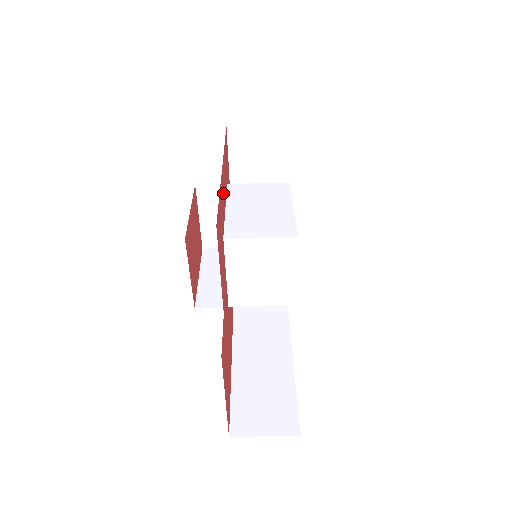
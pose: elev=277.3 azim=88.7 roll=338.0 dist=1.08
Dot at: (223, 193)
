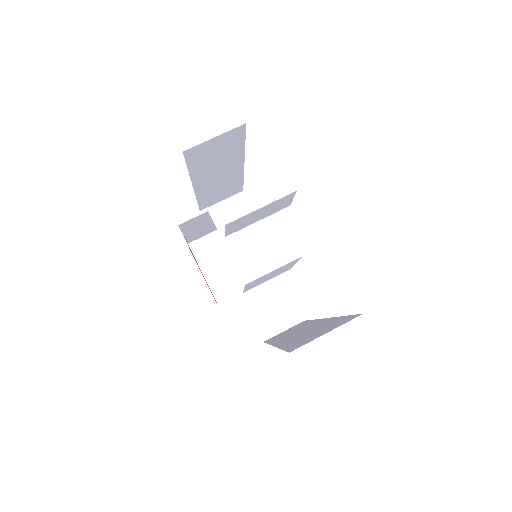
Dot at: occluded
